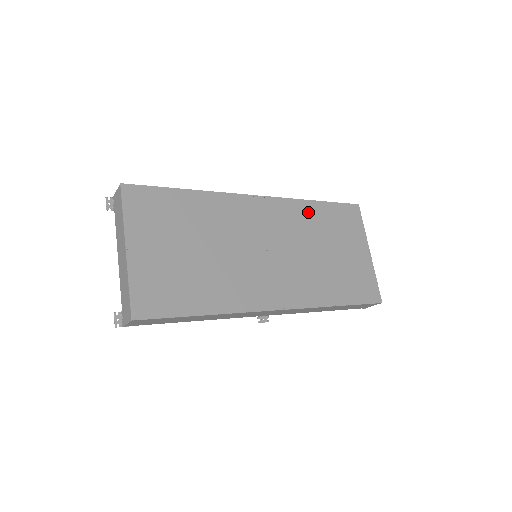
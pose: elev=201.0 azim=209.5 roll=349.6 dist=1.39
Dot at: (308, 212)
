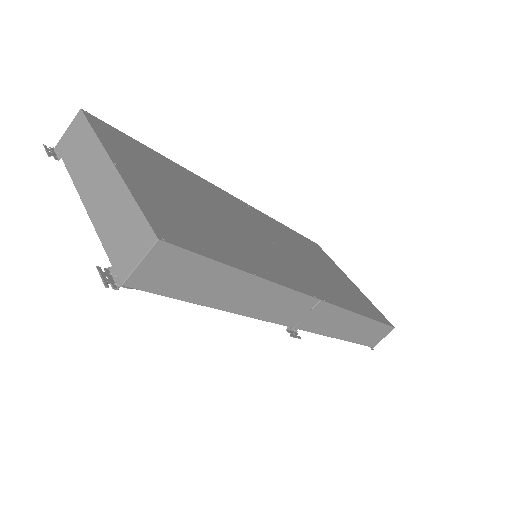
Dot at: (284, 230)
